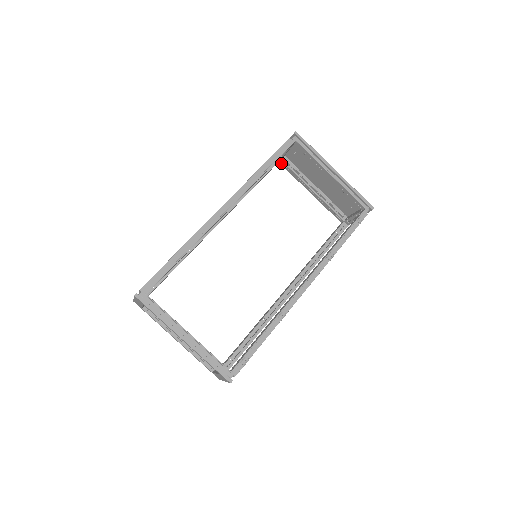
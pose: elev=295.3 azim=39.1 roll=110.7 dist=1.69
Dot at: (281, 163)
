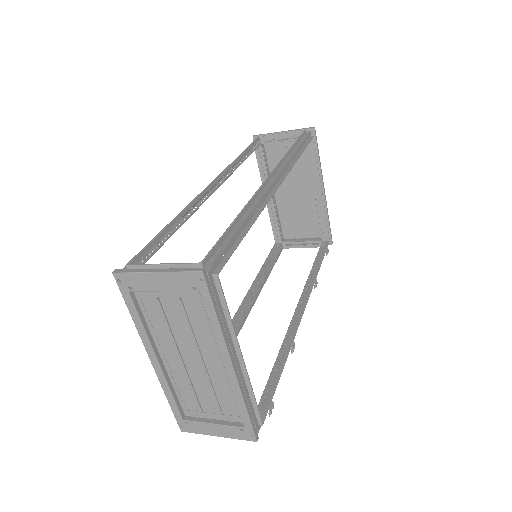
Dot at: (257, 148)
